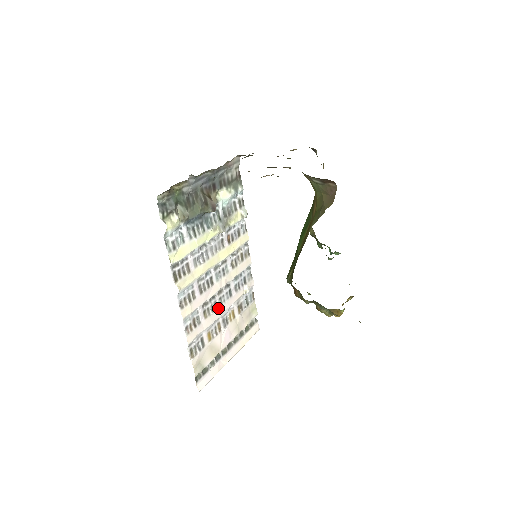
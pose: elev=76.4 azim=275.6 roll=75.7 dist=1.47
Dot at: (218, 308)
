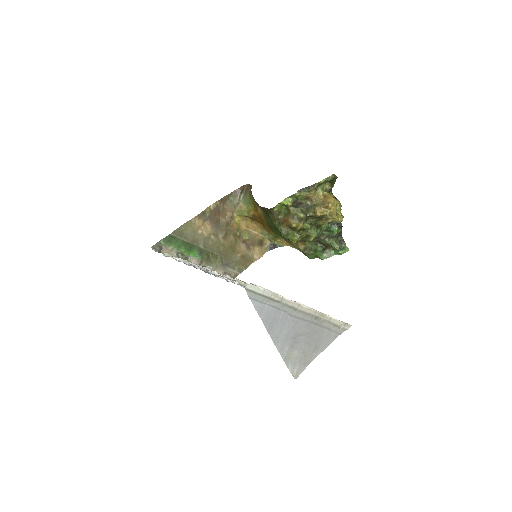
Dot at: occluded
